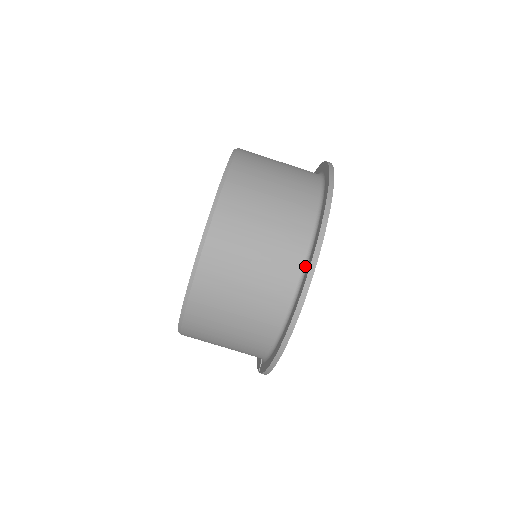
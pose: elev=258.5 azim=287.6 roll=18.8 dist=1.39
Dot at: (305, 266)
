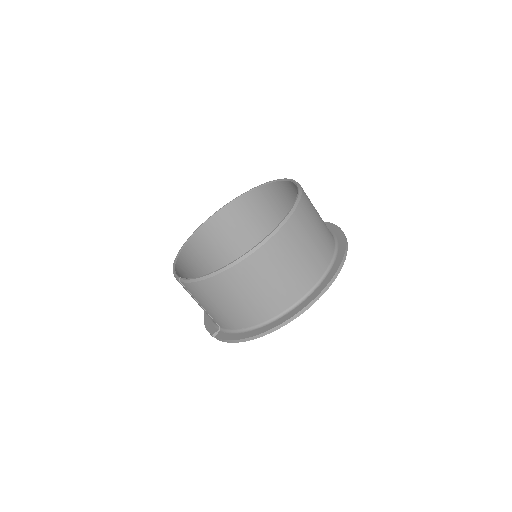
Dot at: (311, 292)
